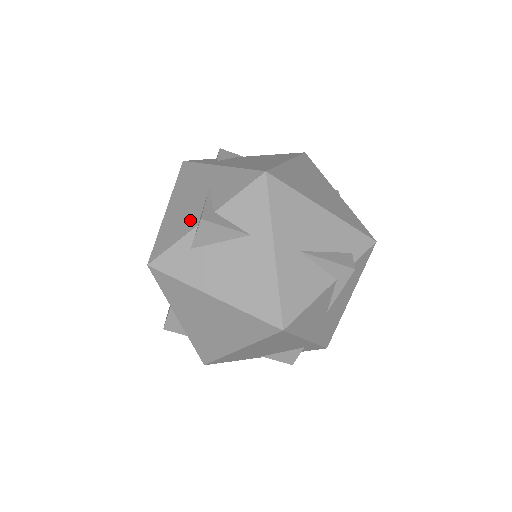
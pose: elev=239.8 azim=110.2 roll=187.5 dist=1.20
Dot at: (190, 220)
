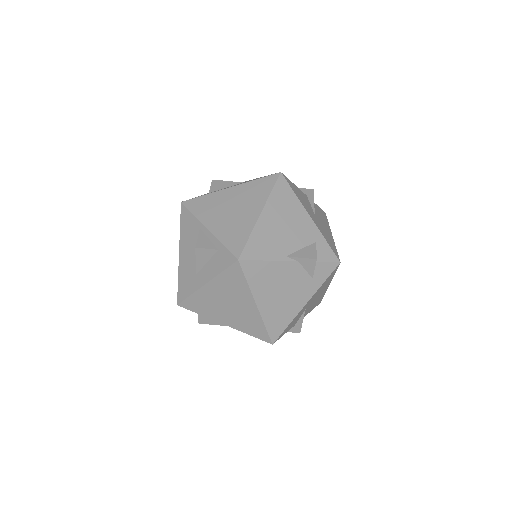
Dot at: occluded
